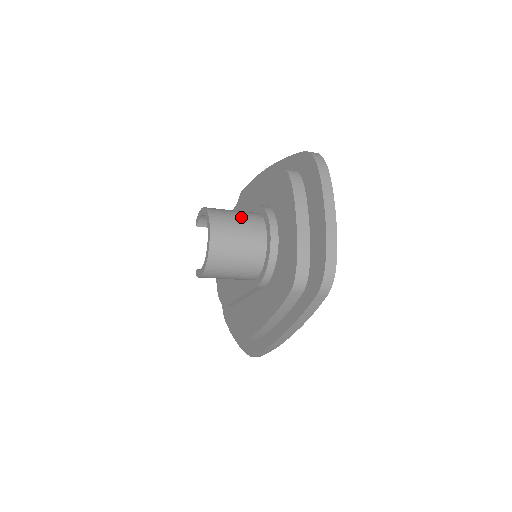
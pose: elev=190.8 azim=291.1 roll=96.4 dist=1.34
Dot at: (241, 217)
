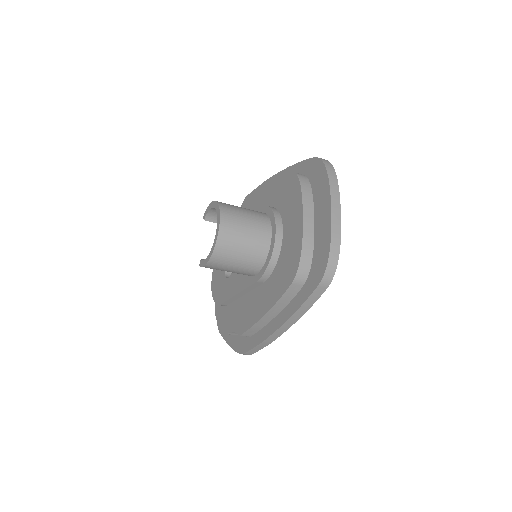
Dot at: (249, 213)
